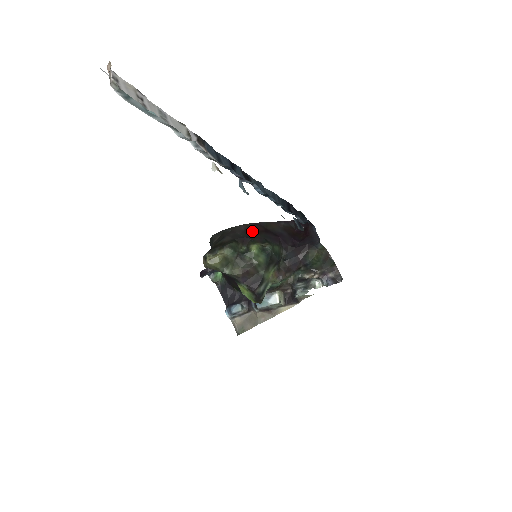
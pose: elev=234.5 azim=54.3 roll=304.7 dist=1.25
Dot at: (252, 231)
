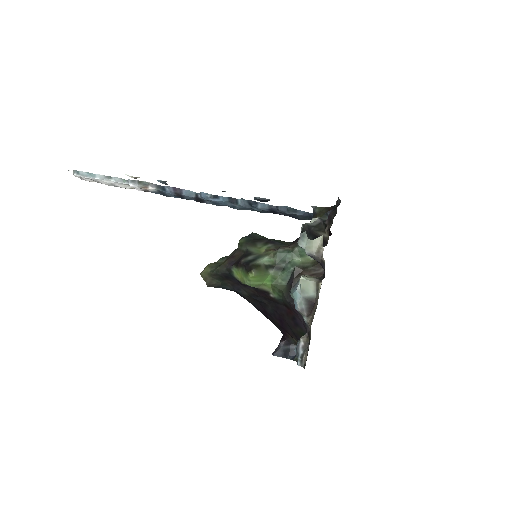
Dot at: occluded
